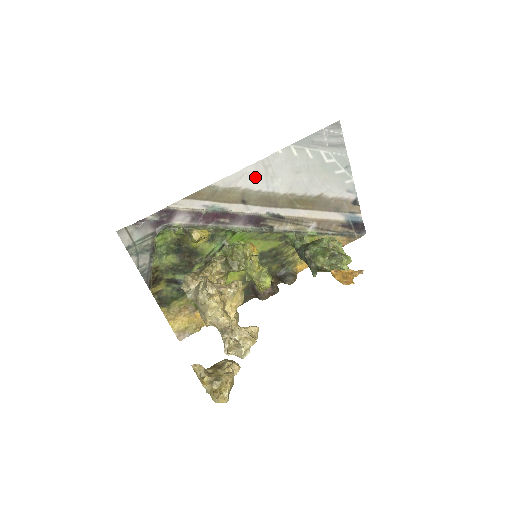
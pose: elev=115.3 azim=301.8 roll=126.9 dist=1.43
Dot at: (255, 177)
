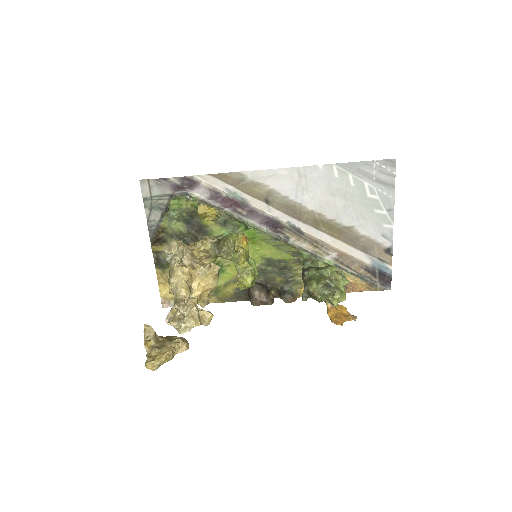
Dot at: (286, 181)
